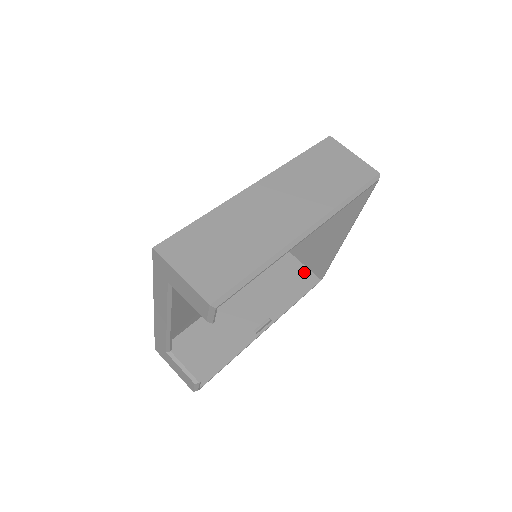
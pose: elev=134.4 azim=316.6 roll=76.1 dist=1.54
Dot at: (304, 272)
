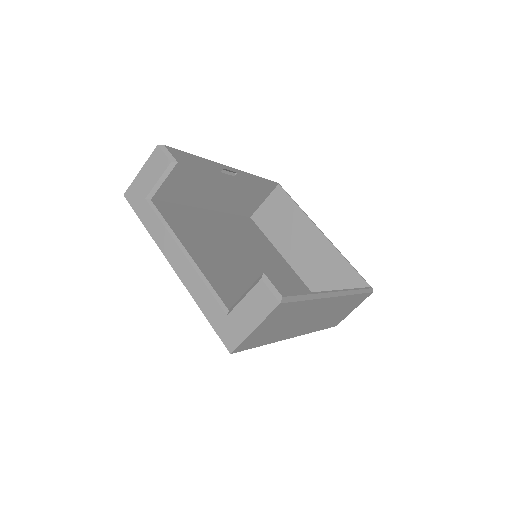
Dot at: occluded
